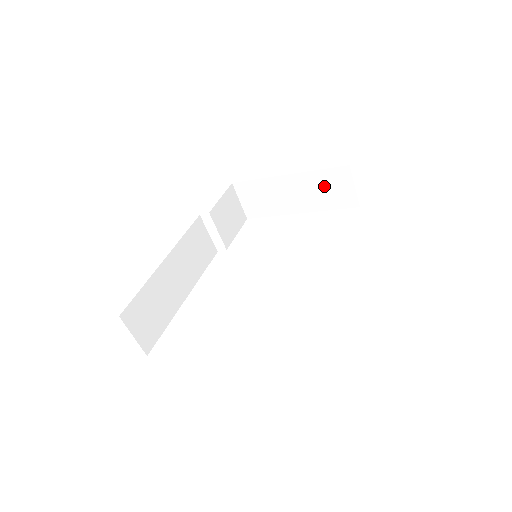
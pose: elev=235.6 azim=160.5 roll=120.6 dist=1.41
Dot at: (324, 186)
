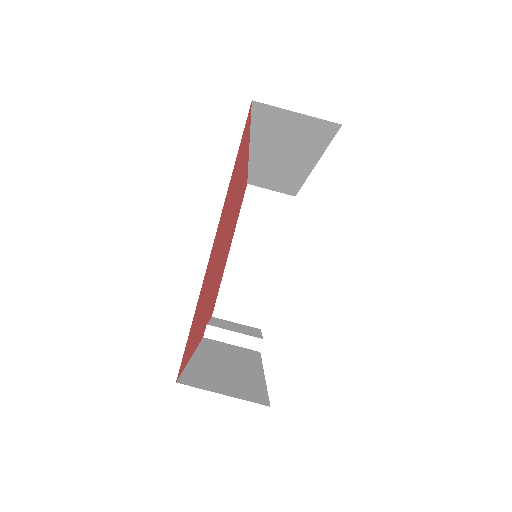
Dot at: (258, 219)
